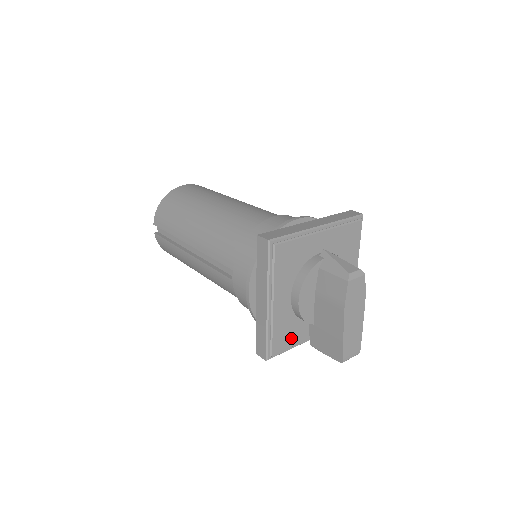
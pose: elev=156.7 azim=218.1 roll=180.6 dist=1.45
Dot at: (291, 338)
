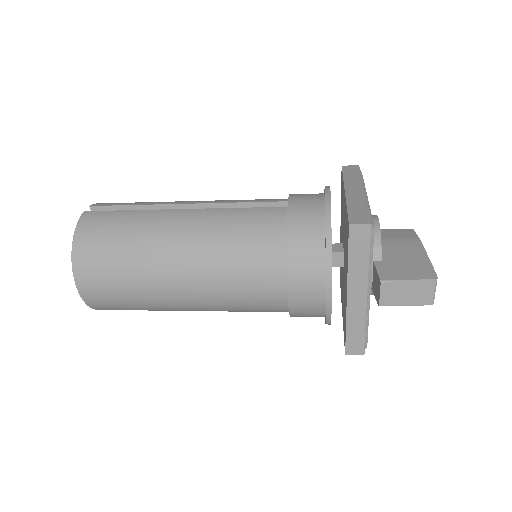
Dot at: occluded
